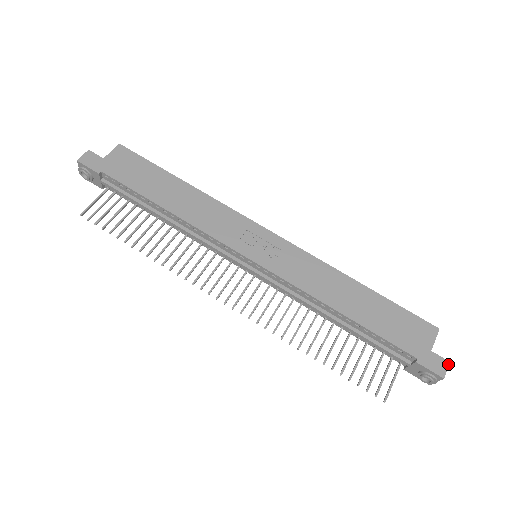
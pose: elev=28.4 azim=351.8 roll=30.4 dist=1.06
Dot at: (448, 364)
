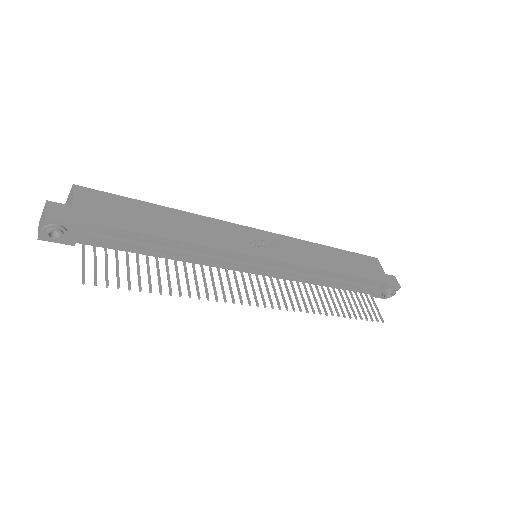
Dot at: occluded
